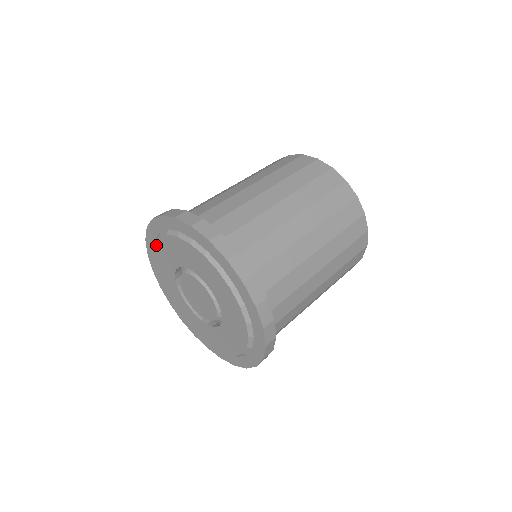
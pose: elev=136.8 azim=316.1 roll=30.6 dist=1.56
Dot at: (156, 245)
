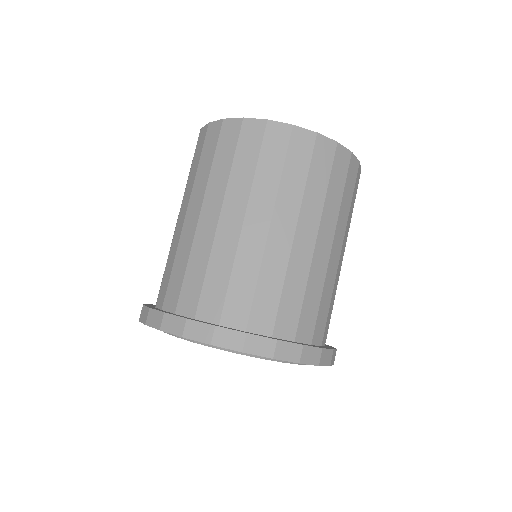
Dot at: (216, 348)
